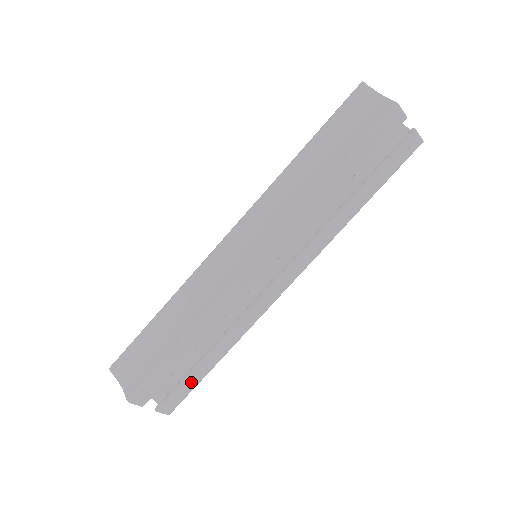
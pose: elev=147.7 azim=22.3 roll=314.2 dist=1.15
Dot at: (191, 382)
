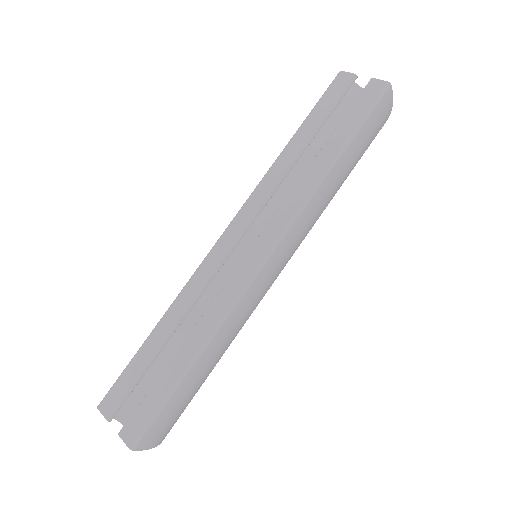
Dot at: (158, 392)
